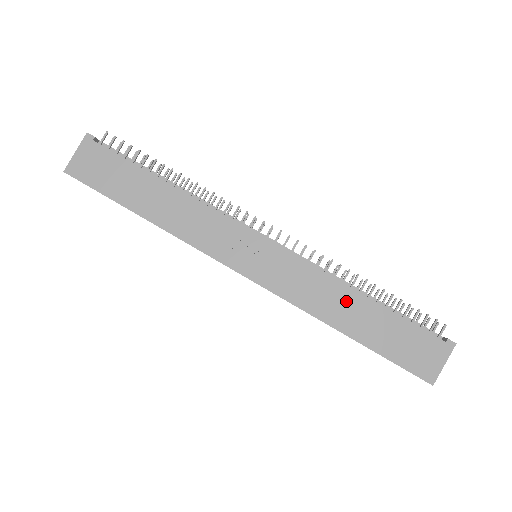
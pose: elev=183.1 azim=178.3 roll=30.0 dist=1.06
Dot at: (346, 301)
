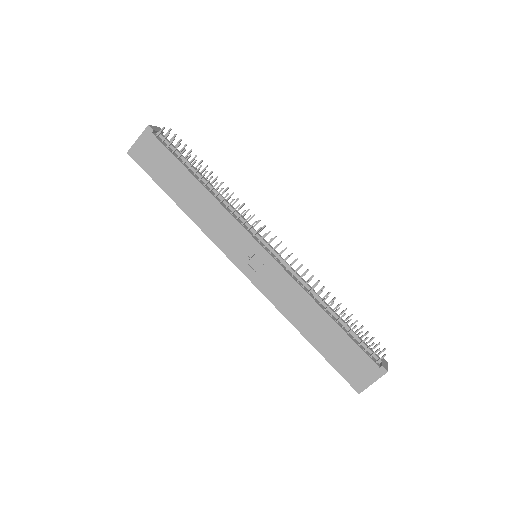
Dot at: (312, 313)
